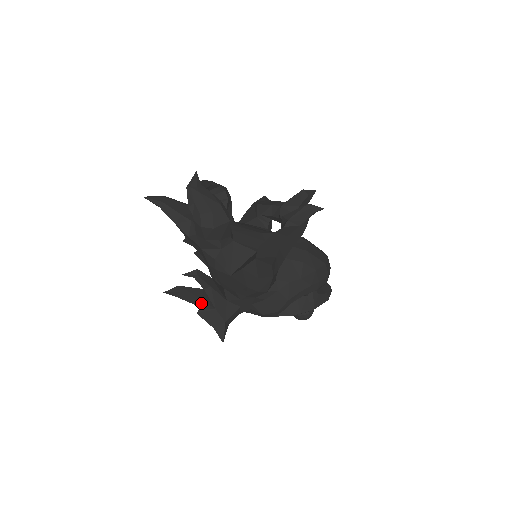
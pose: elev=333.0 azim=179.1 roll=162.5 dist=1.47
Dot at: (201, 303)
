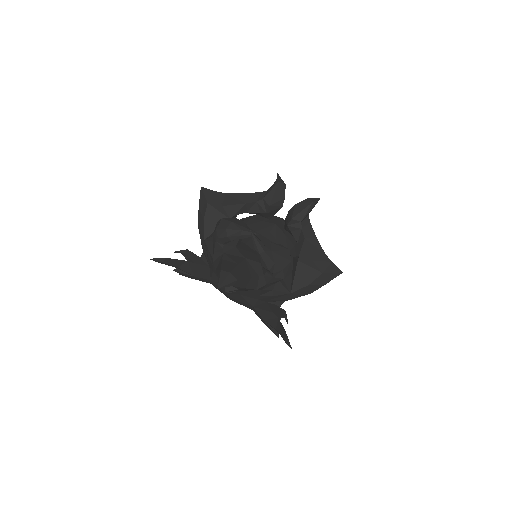
Dot at: occluded
